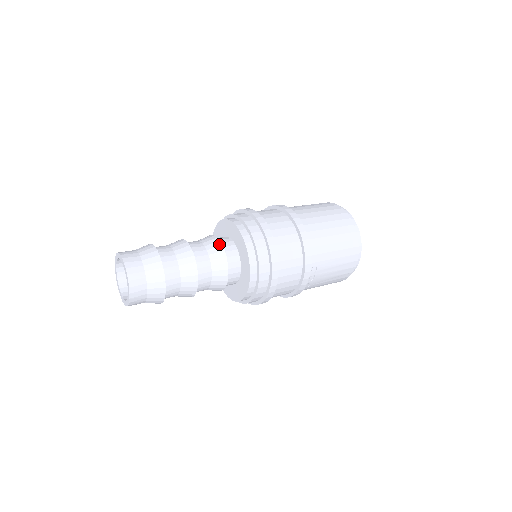
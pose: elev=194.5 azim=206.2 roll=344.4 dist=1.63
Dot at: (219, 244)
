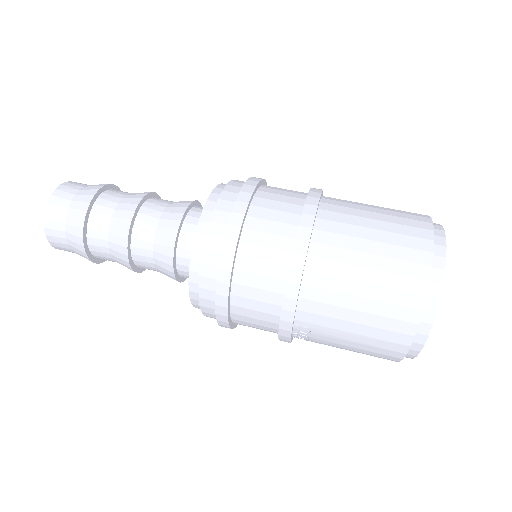
Dot at: (176, 225)
